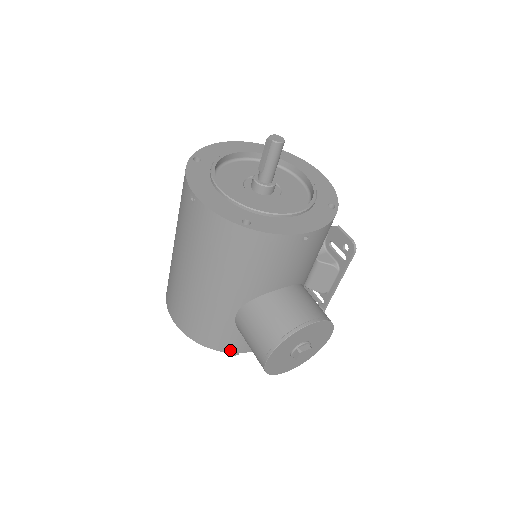
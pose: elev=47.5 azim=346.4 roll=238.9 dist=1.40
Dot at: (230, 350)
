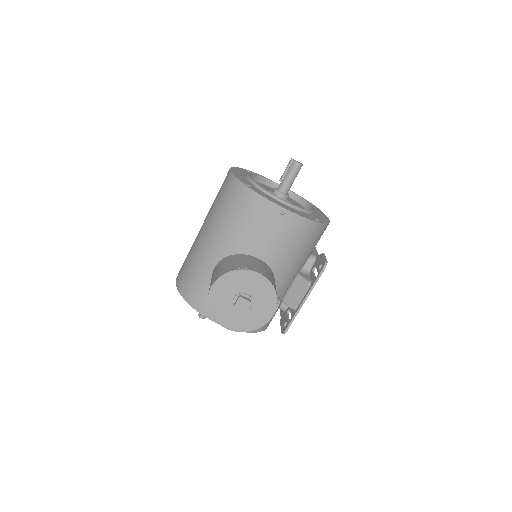
Dot at: (198, 308)
